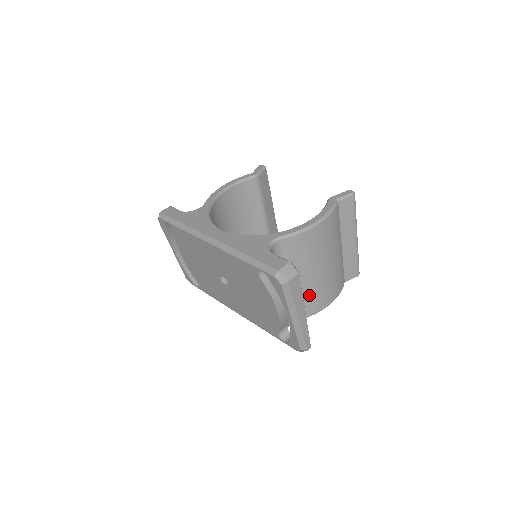
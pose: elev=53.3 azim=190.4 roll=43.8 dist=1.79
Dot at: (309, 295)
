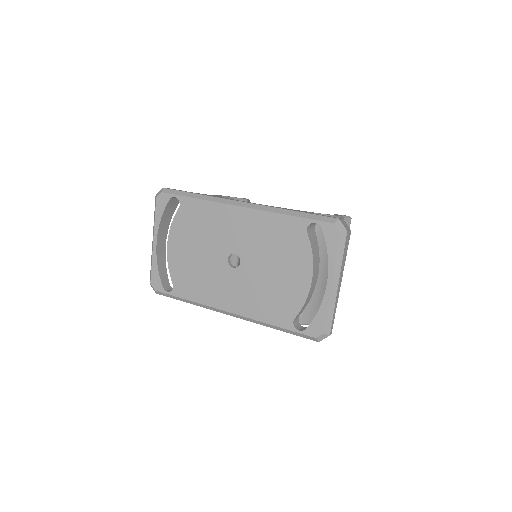
Dot at: (315, 295)
